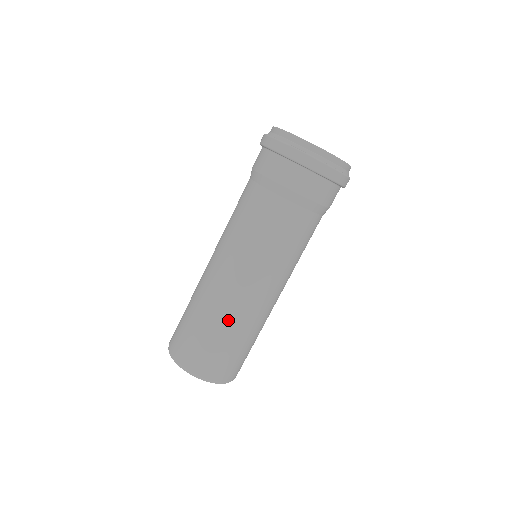
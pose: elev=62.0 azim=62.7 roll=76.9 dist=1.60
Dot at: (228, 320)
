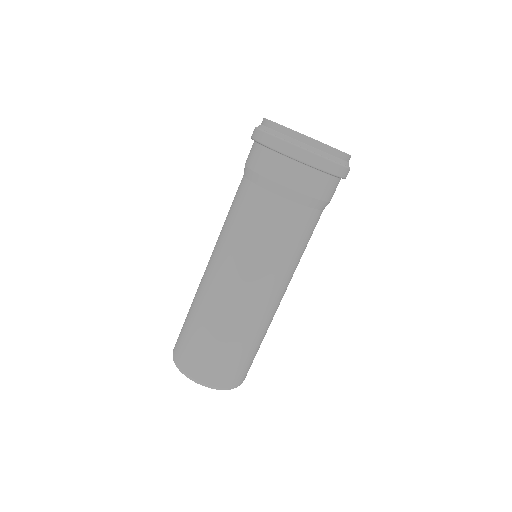
Dot at: (236, 328)
